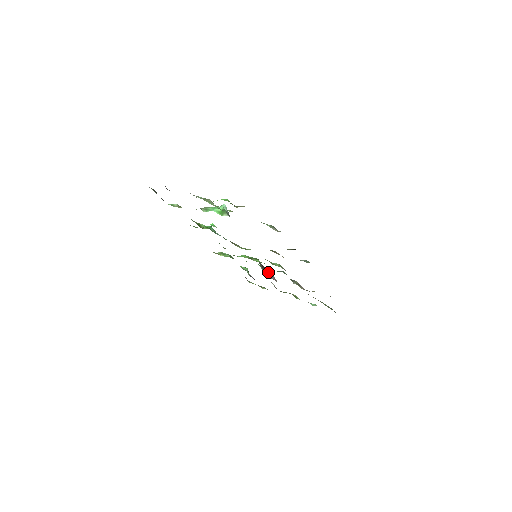
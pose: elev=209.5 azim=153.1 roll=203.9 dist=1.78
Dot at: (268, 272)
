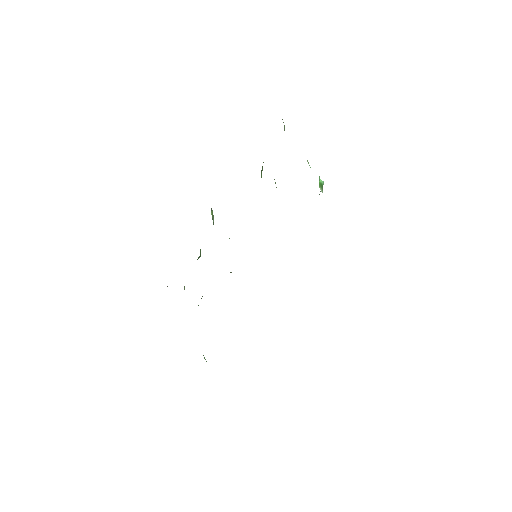
Dot at: occluded
